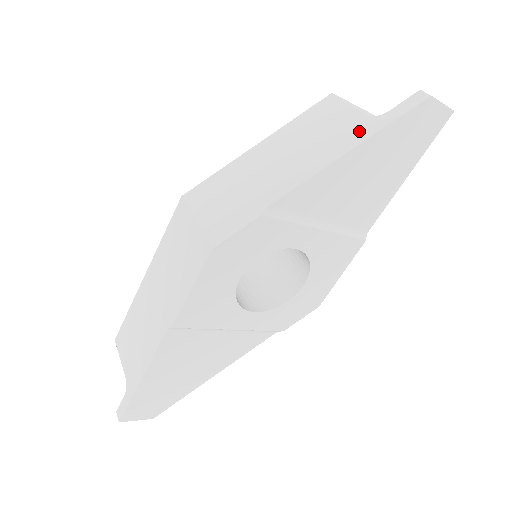
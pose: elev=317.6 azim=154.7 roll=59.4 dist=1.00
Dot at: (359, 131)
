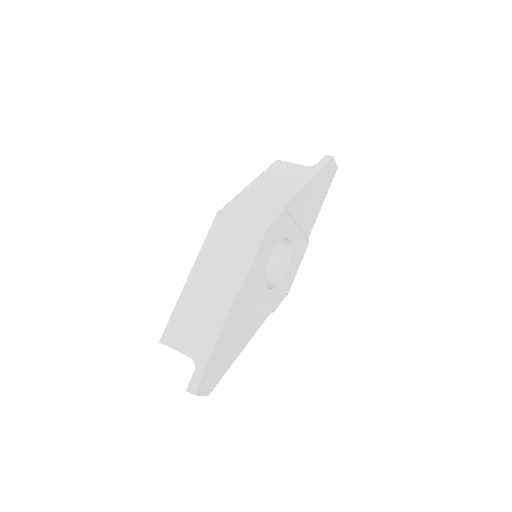
Dot at: (309, 172)
